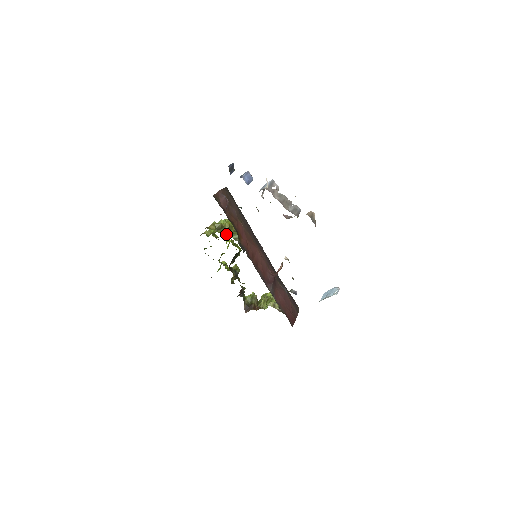
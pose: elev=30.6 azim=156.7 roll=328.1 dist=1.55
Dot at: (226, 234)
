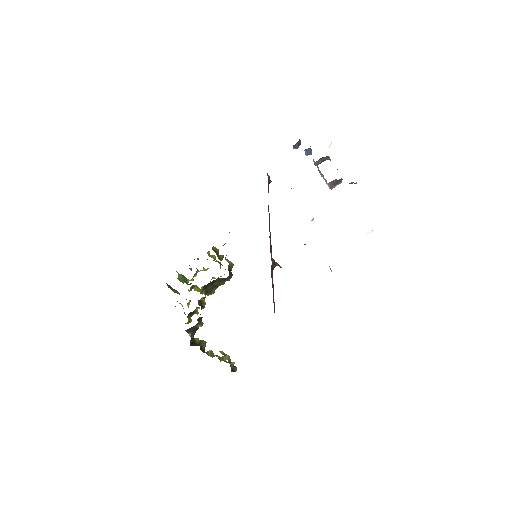
Dot at: (219, 258)
